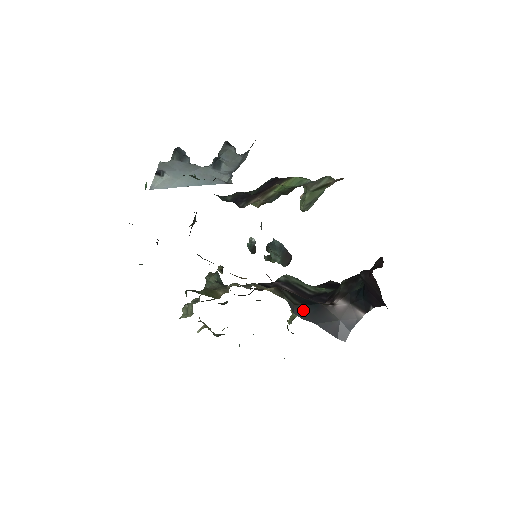
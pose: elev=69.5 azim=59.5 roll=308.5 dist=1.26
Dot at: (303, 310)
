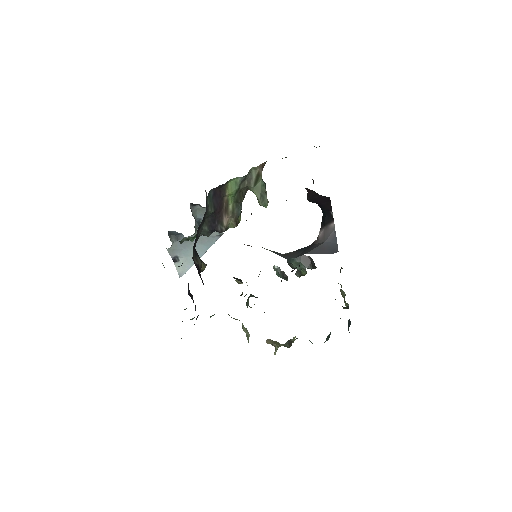
Dot at: (294, 254)
